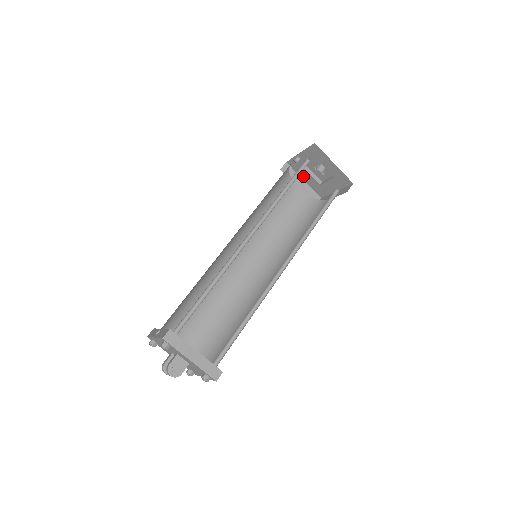
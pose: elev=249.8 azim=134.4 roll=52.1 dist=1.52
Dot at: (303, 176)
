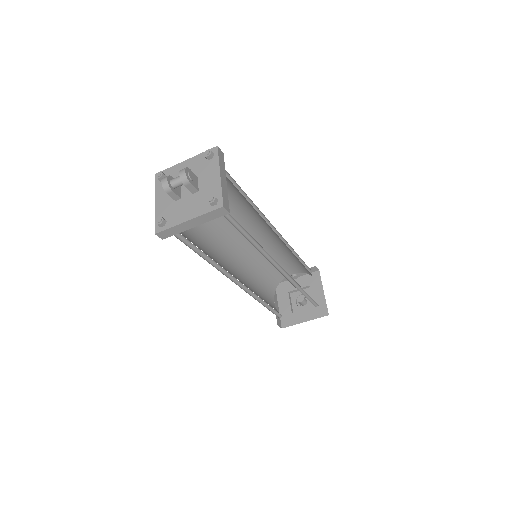
Dot at: (281, 301)
